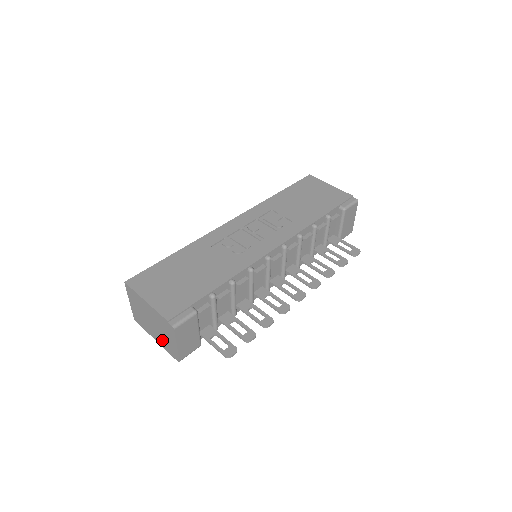
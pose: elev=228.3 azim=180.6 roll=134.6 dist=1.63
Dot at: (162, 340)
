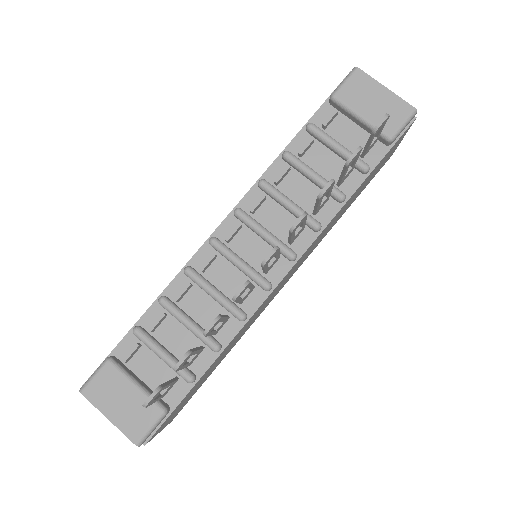
Dot at: occluded
